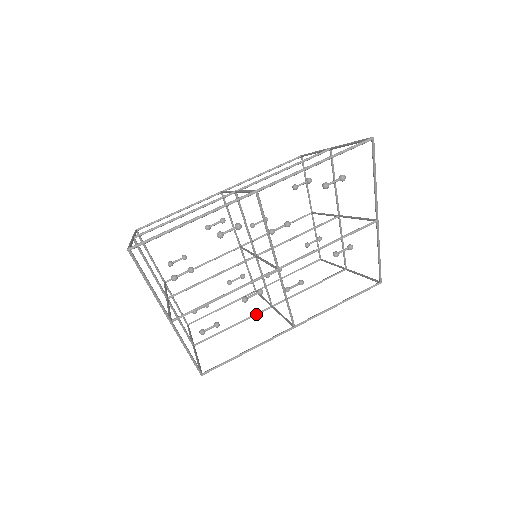
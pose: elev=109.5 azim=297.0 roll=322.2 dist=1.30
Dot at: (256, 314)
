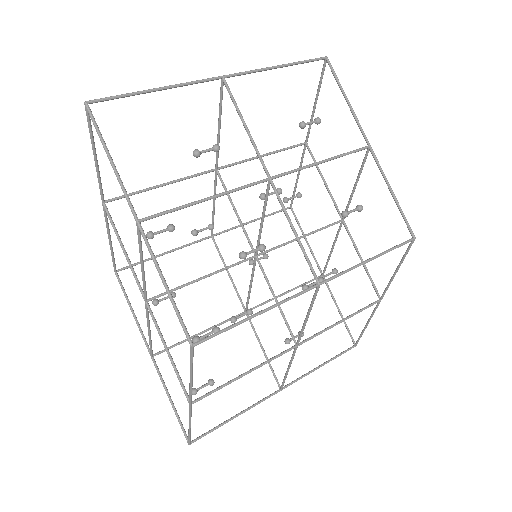
Dot at: (277, 355)
